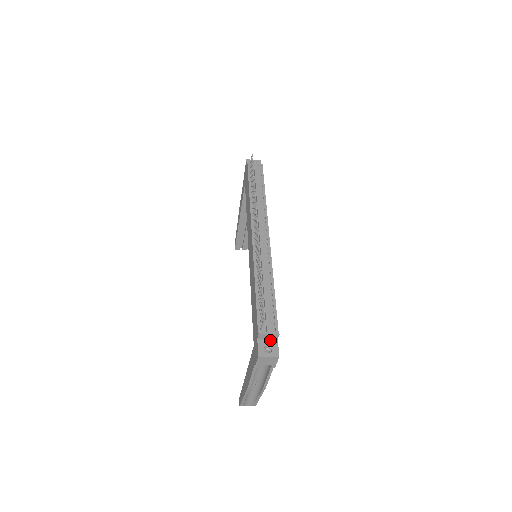
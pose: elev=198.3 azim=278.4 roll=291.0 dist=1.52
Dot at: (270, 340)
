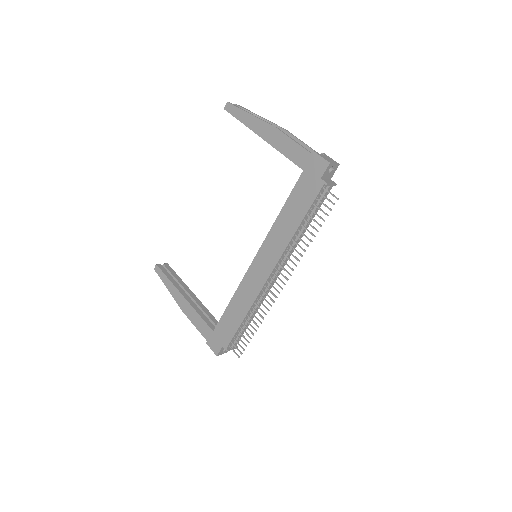
Dot at: occluded
